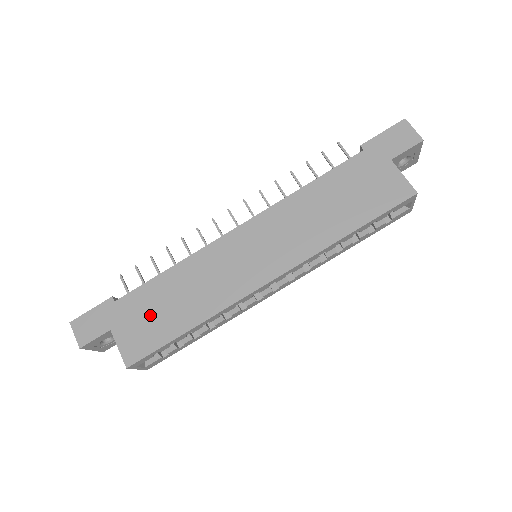
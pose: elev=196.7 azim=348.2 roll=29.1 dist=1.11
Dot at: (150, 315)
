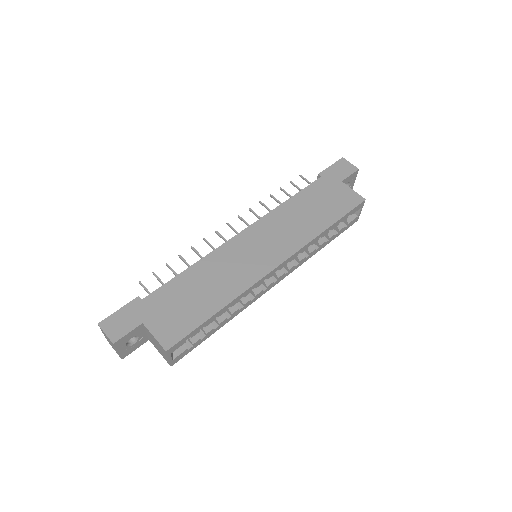
Dot at: (179, 305)
